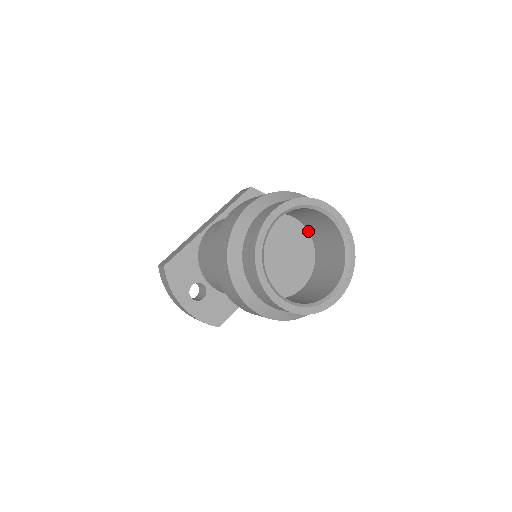
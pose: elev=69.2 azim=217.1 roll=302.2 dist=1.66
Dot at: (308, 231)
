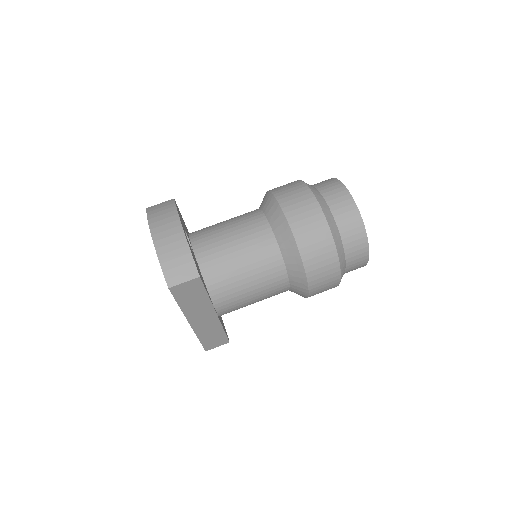
Dot at: occluded
